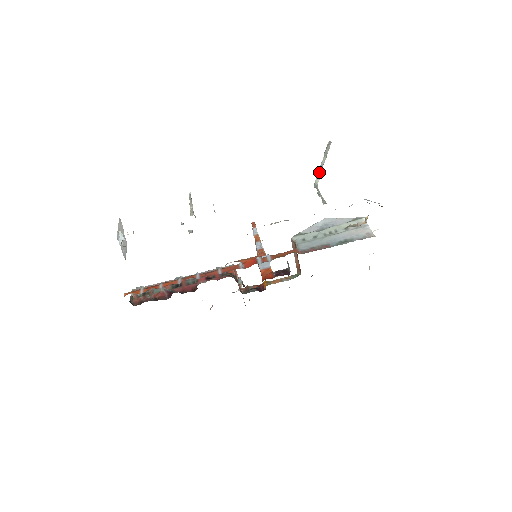
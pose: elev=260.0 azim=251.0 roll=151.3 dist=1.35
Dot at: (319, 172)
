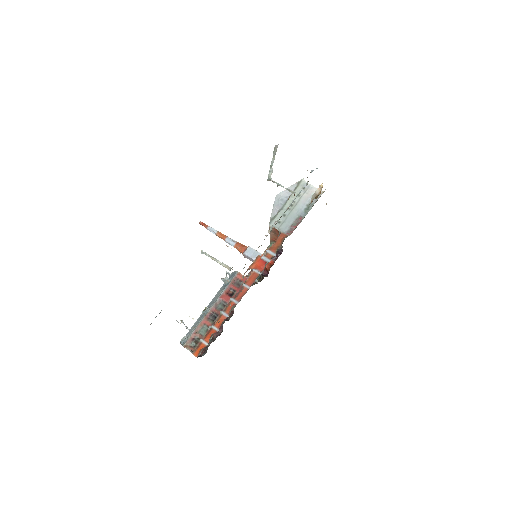
Dot at: (271, 169)
